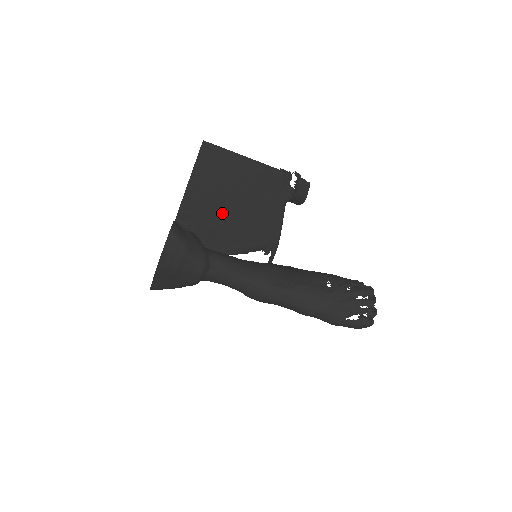
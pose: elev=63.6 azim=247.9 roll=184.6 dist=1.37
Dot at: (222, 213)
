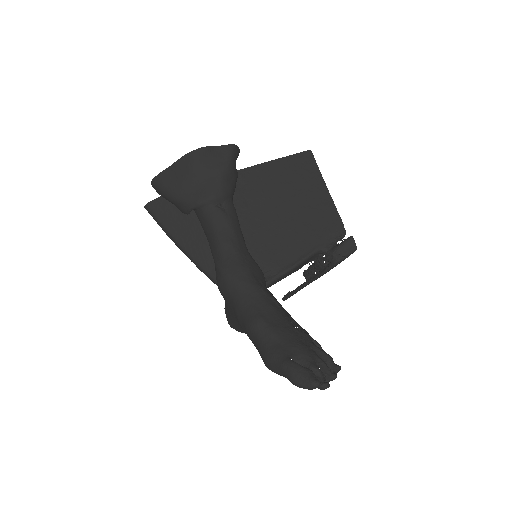
Dot at: (266, 206)
